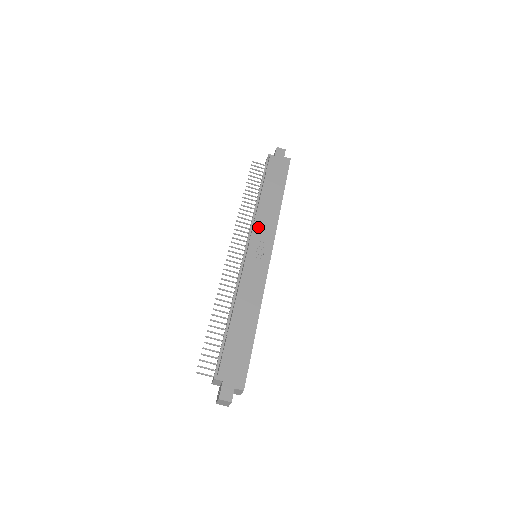
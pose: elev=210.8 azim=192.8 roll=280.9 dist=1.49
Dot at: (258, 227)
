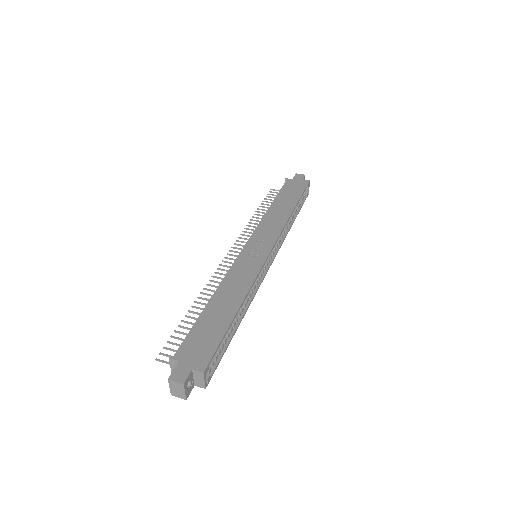
Dot at: (261, 229)
